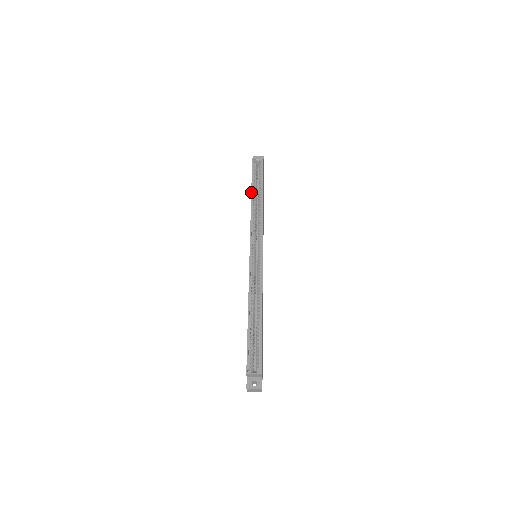
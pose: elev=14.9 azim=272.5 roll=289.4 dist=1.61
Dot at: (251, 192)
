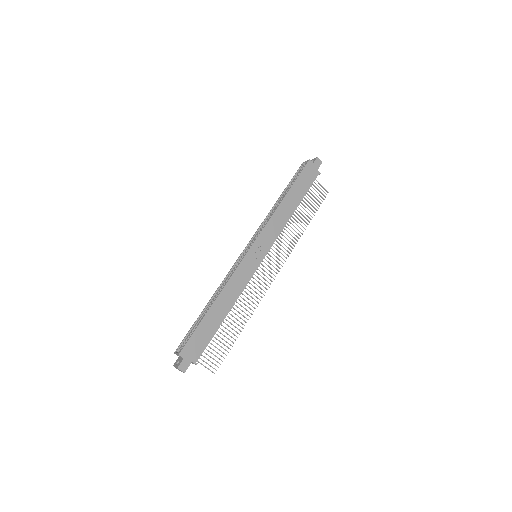
Dot at: (280, 196)
